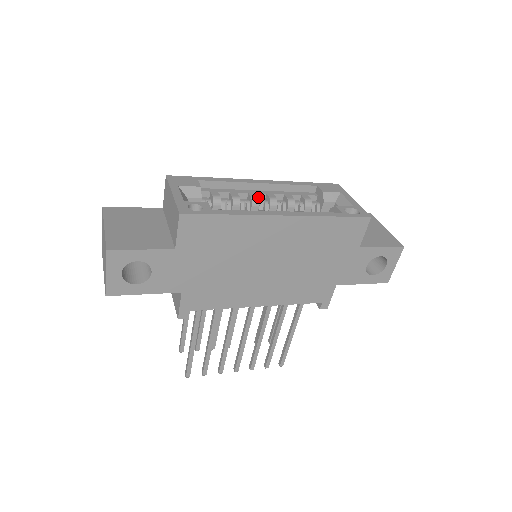
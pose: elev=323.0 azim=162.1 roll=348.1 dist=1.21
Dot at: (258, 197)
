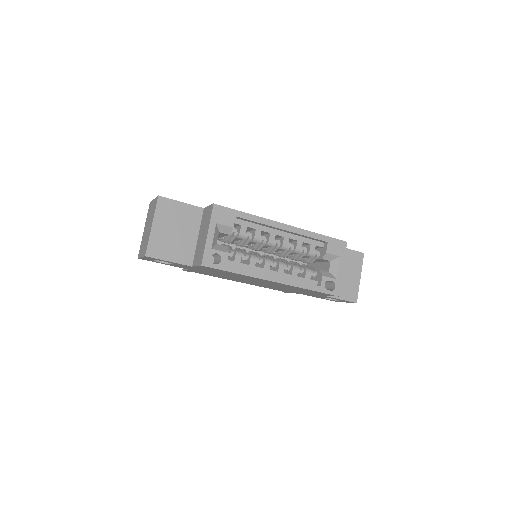
Dot at: (277, 235)
